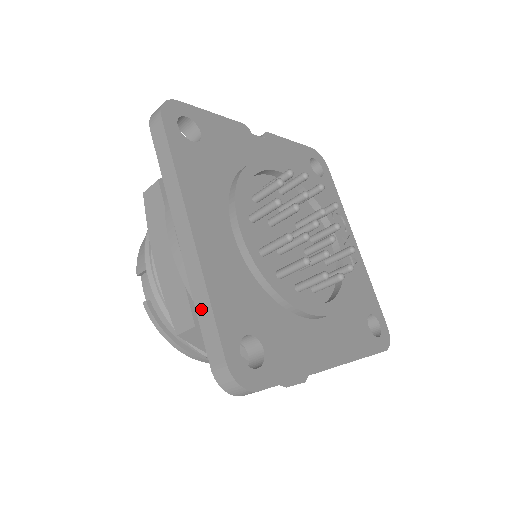
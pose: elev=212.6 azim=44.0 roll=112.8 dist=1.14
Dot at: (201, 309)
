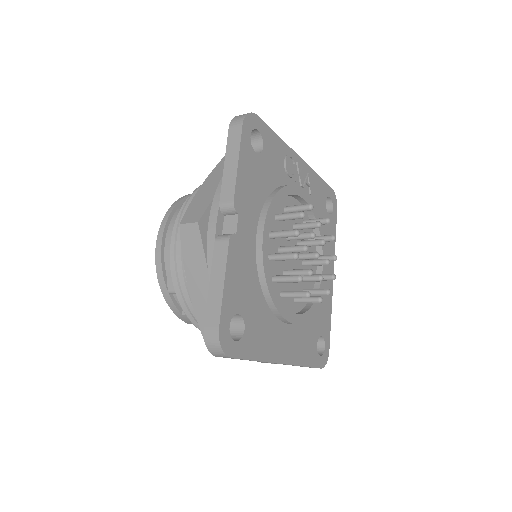
Dot at: occluded
